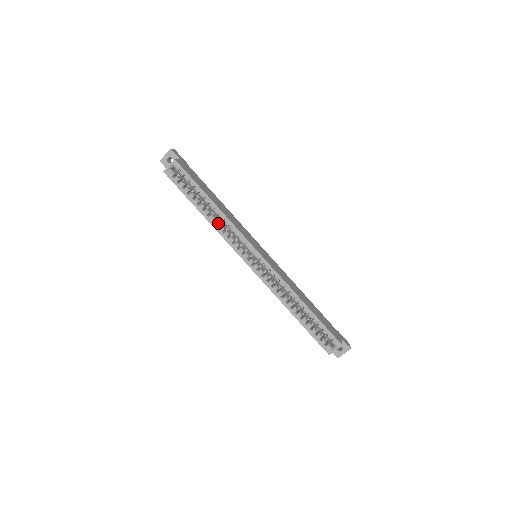
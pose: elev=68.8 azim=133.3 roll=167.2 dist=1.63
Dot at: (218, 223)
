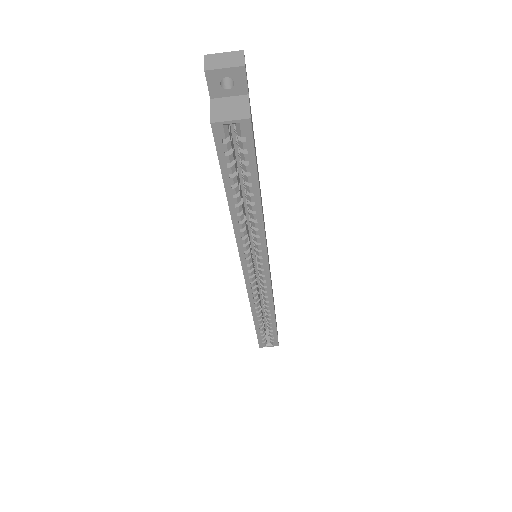
Dot at: (244, 226)
